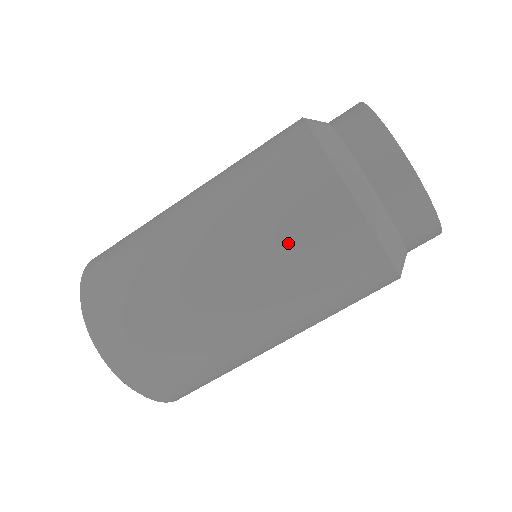
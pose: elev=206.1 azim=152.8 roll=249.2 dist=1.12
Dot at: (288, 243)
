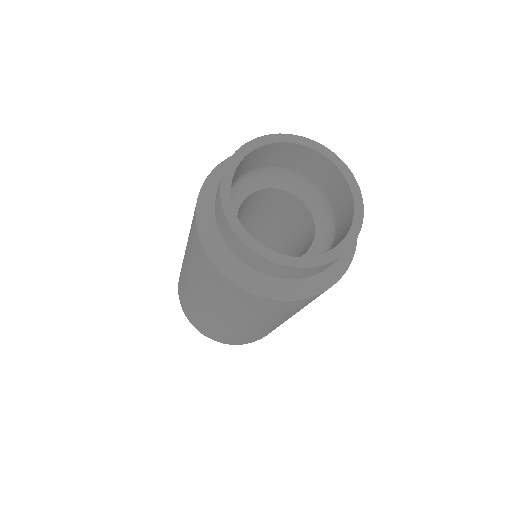
Dot at: (205, 283)
